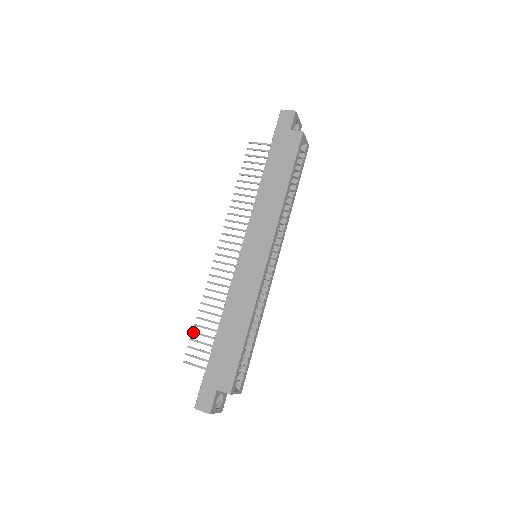
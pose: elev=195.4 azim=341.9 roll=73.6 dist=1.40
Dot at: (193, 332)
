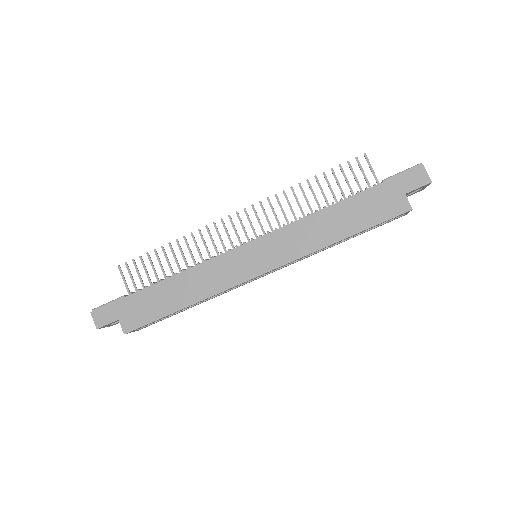
Dot at: (148, 254)
